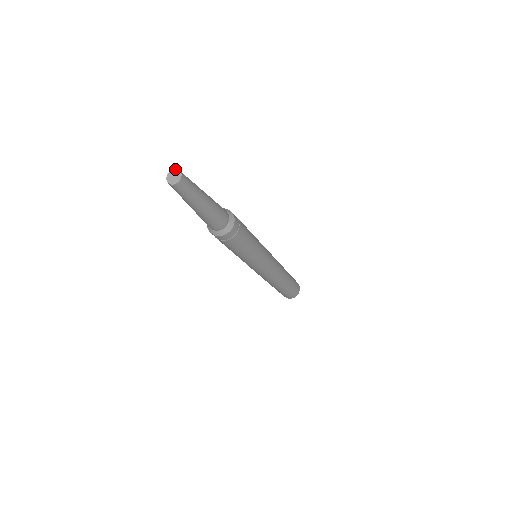
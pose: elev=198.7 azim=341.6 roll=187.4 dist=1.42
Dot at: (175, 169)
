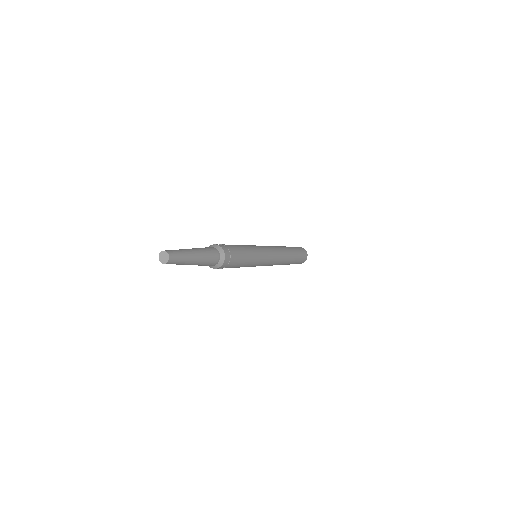
Dot at: (161, 251)
